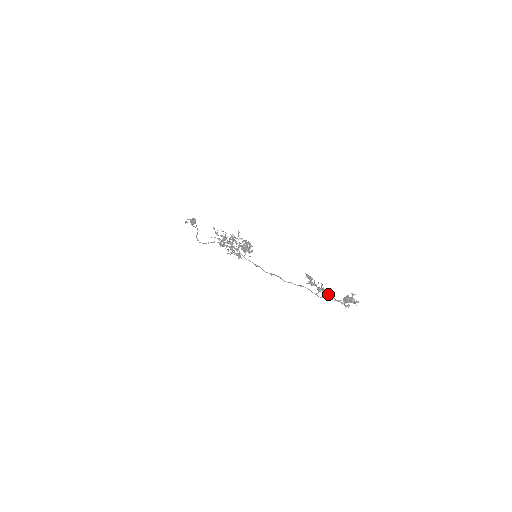
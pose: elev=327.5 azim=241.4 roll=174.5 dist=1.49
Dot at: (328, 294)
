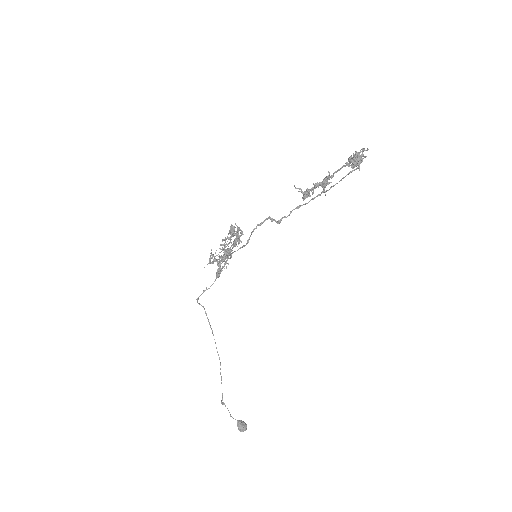
Dot at: (328, 177)
